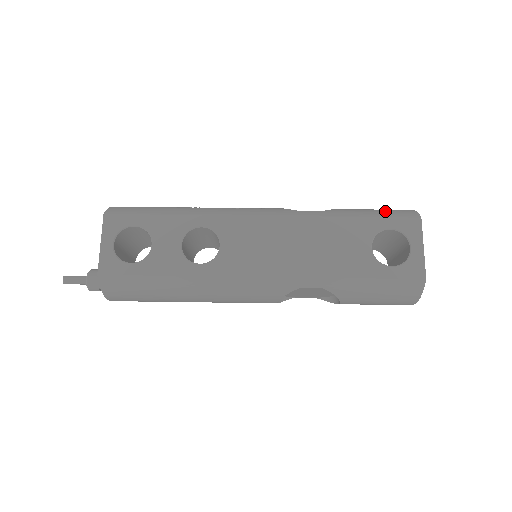
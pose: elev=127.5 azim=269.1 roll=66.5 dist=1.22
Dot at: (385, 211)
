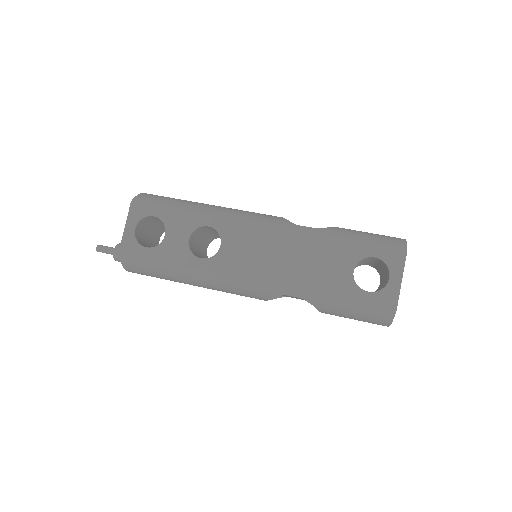
Dot at: (376, 238)
